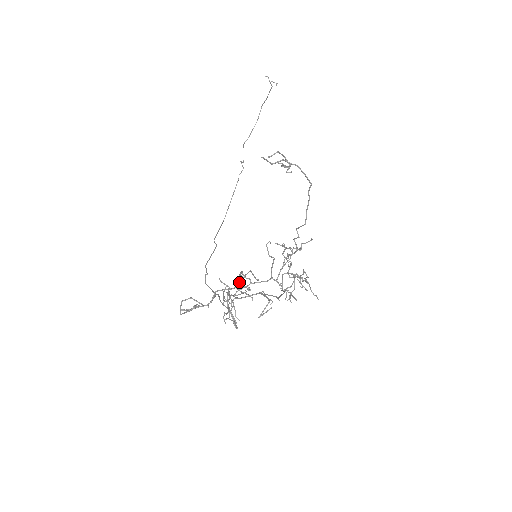
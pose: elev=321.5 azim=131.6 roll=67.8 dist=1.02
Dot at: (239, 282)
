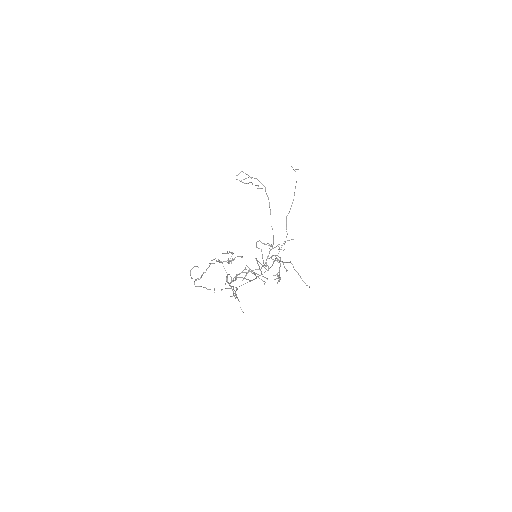
Dot at: (231, 260)
